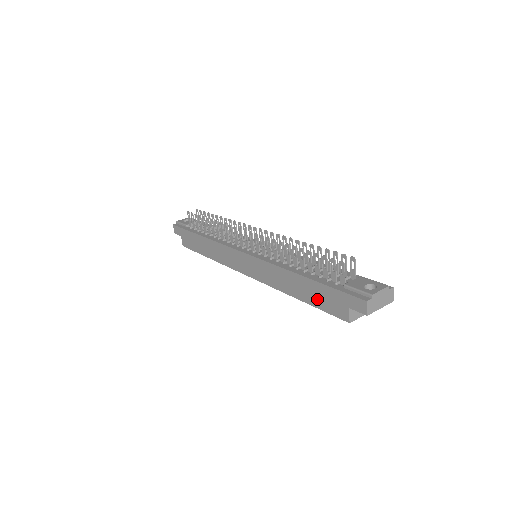
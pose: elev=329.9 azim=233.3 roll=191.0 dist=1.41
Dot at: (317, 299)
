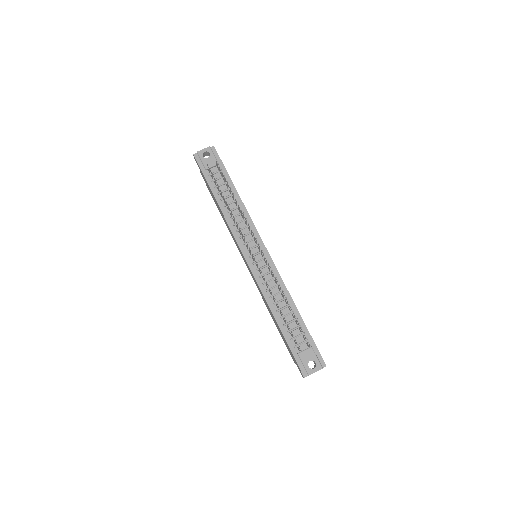
Dot at: (282, 337)
